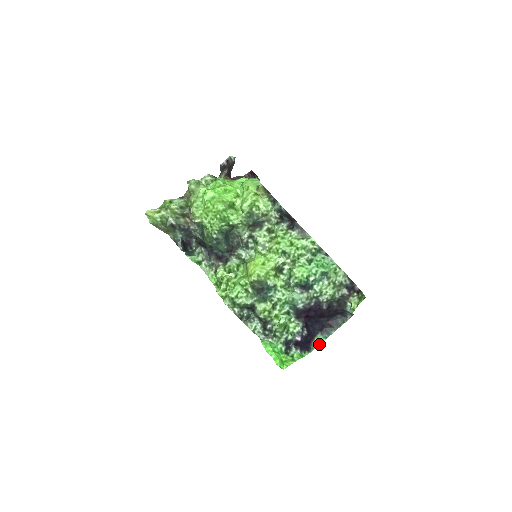
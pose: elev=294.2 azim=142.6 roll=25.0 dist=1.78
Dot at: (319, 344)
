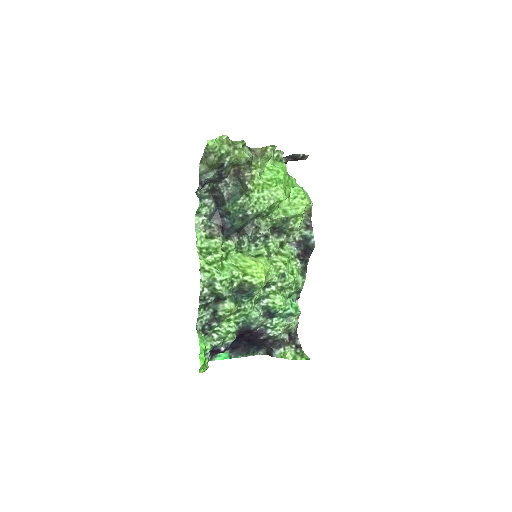
Dot at: (221, 359)
